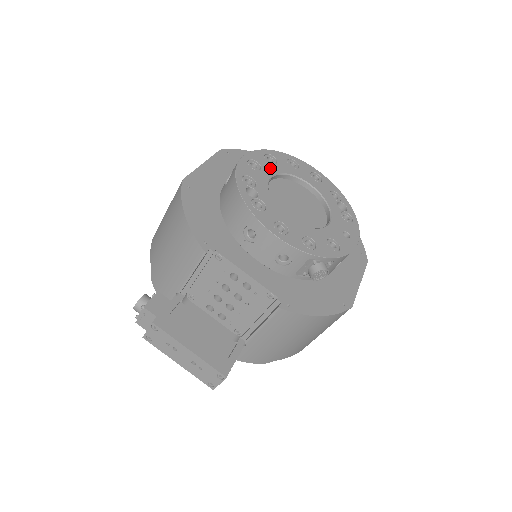
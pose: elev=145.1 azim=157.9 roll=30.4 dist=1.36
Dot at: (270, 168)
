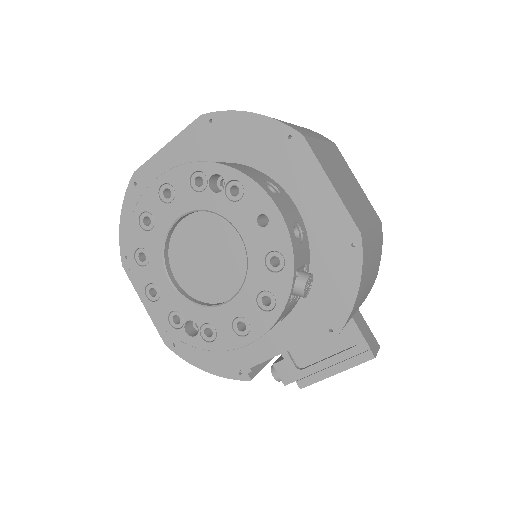
Dot at: (156, 271)
